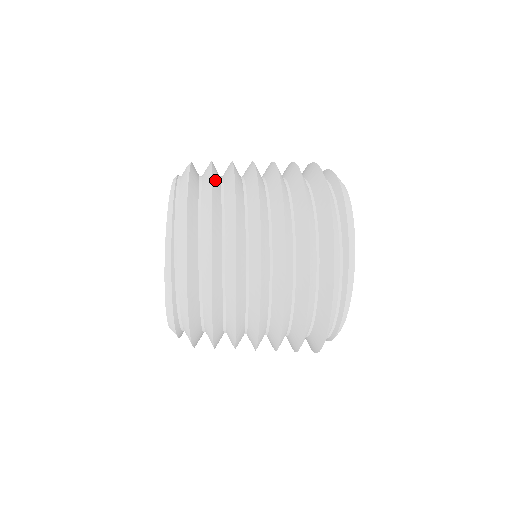
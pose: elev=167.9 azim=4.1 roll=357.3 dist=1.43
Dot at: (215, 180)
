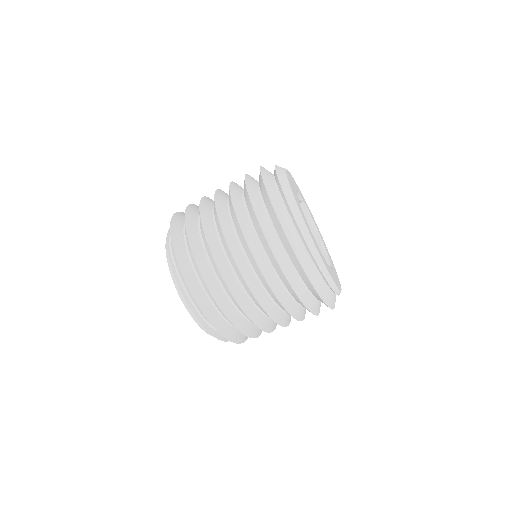
Dot at: (191, 209)
